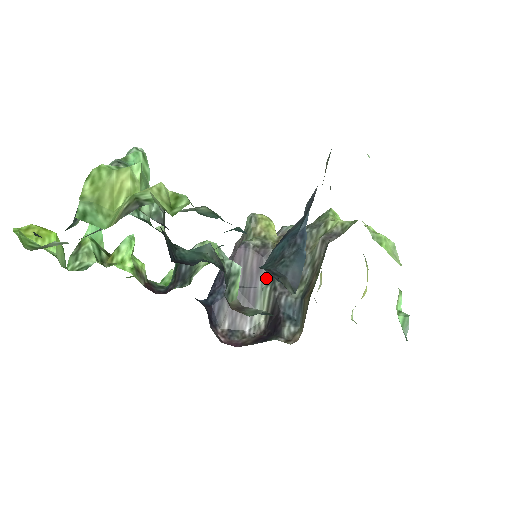
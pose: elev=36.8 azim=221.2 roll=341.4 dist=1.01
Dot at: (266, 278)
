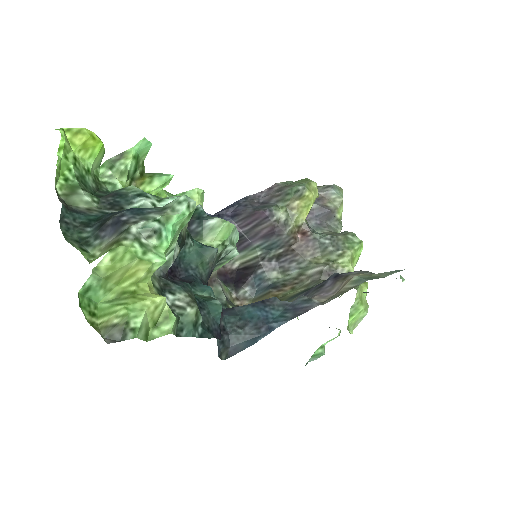
Dot at: (264, 246)
